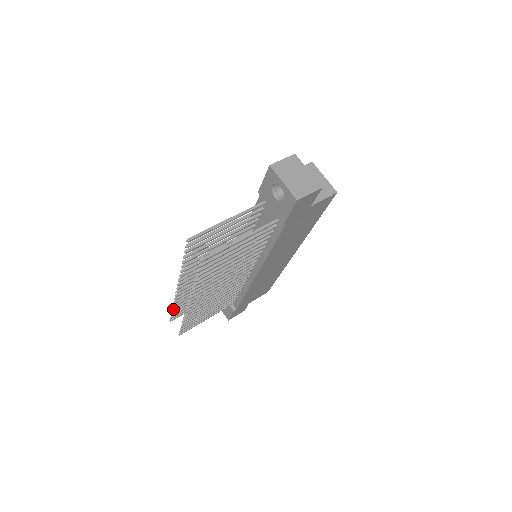
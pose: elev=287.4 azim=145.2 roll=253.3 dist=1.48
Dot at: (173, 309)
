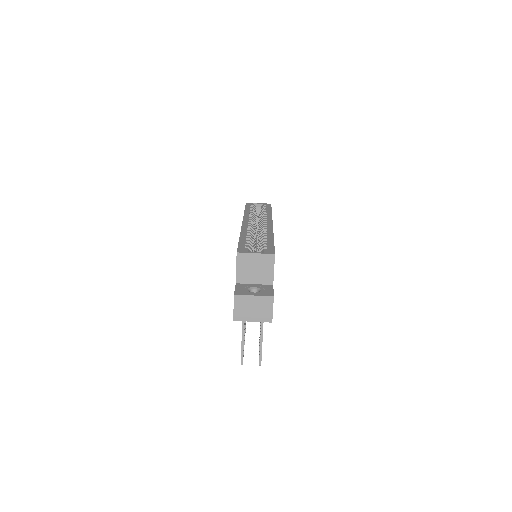
Dot at: occluded
